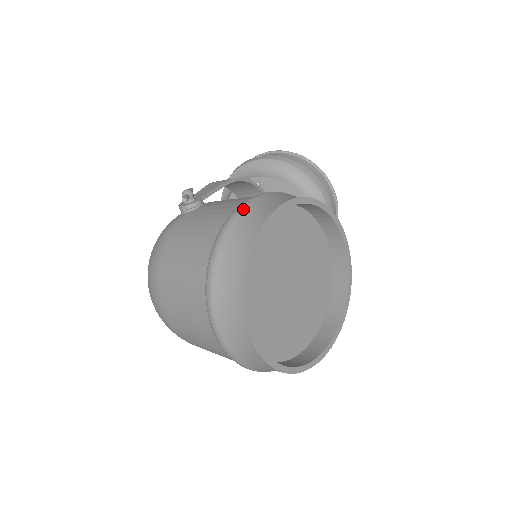
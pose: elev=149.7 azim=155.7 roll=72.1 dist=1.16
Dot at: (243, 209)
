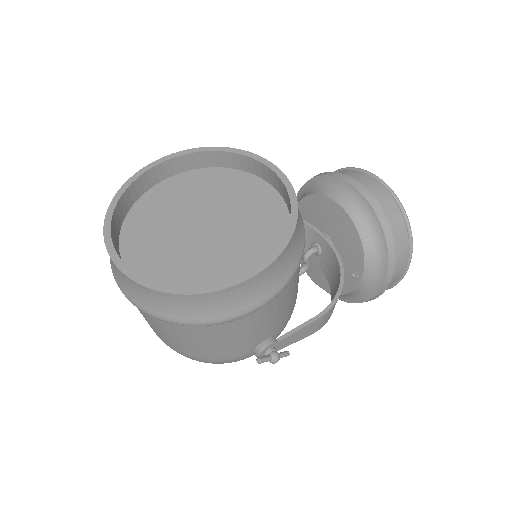
Dot at: occluded
